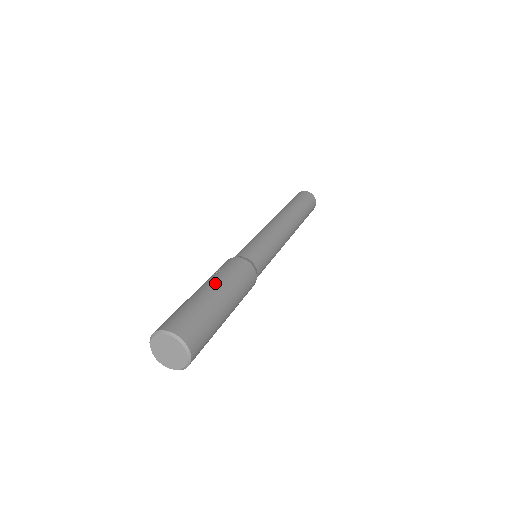
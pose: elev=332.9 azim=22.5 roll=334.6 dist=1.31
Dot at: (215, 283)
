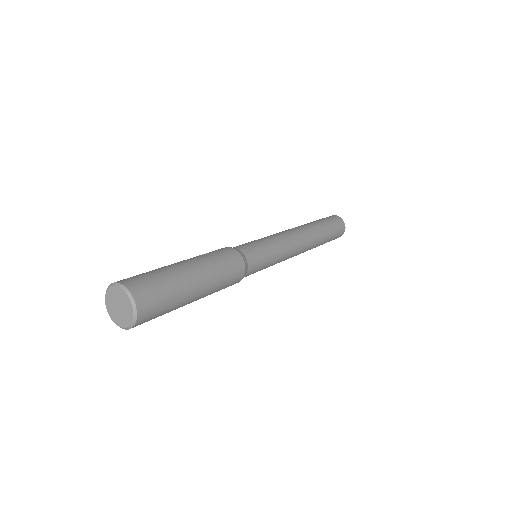
Dot at: (192, 260)
